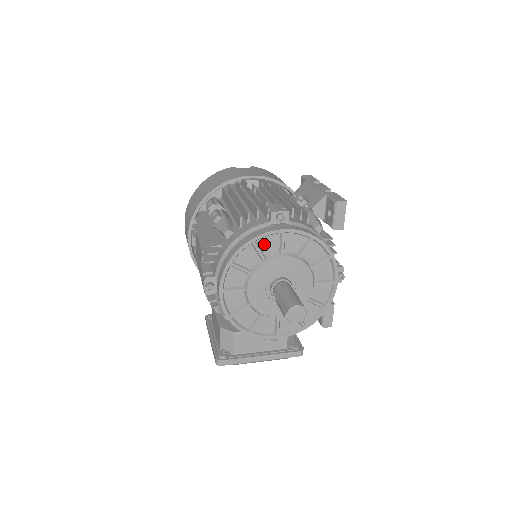
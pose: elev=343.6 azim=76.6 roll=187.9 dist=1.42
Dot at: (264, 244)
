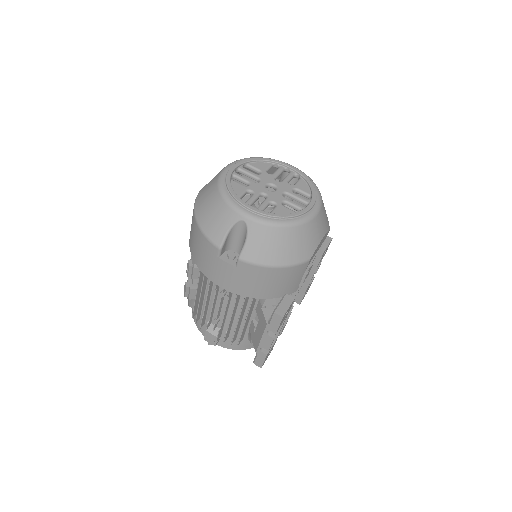
Dot at: occluded
